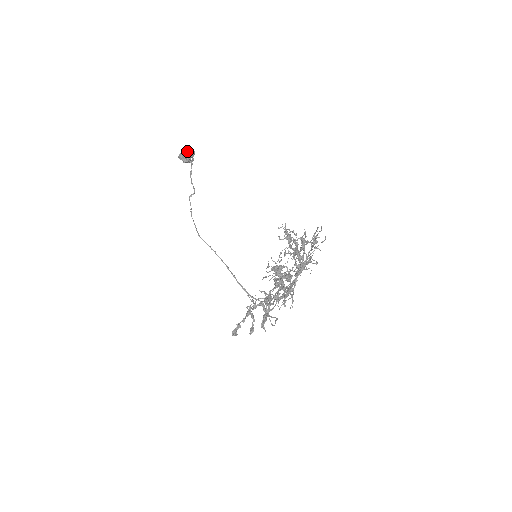
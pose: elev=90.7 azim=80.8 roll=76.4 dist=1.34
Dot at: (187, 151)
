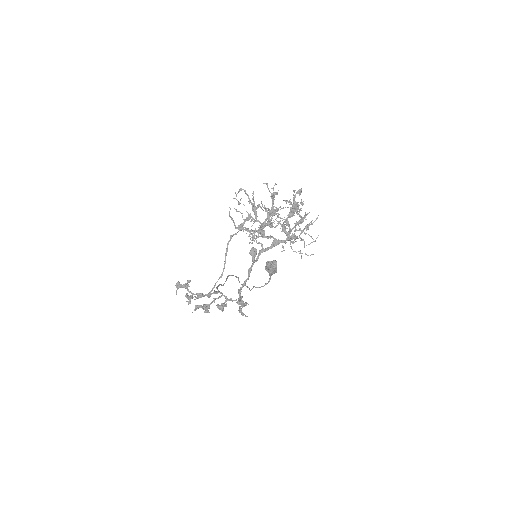
Dot at: (275, 260)
